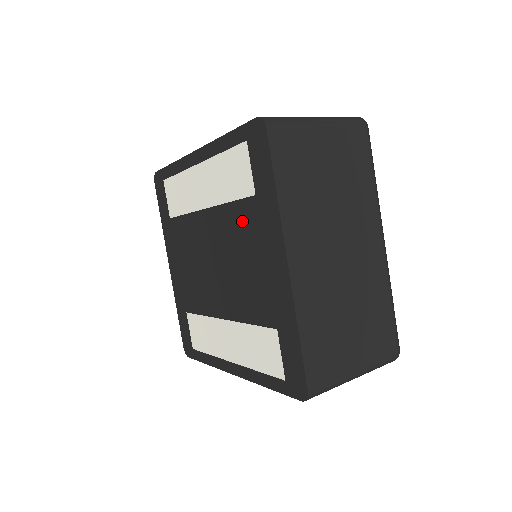
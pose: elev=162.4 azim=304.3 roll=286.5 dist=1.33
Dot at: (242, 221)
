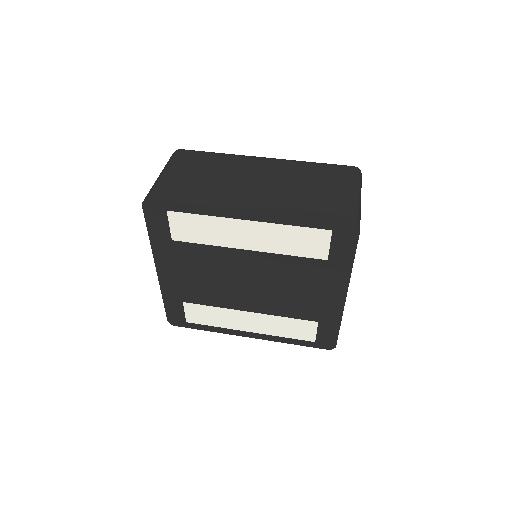
Dot at: (303, 269)
